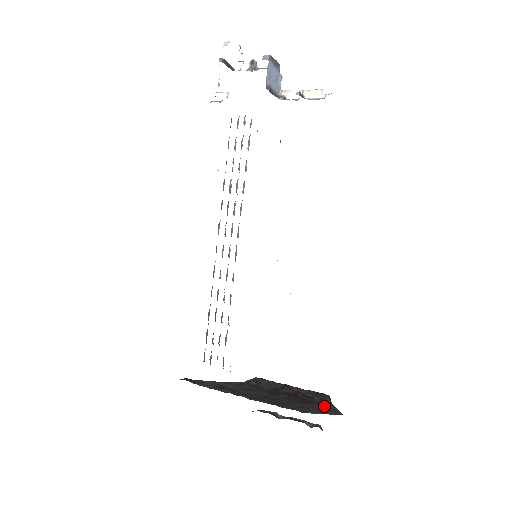
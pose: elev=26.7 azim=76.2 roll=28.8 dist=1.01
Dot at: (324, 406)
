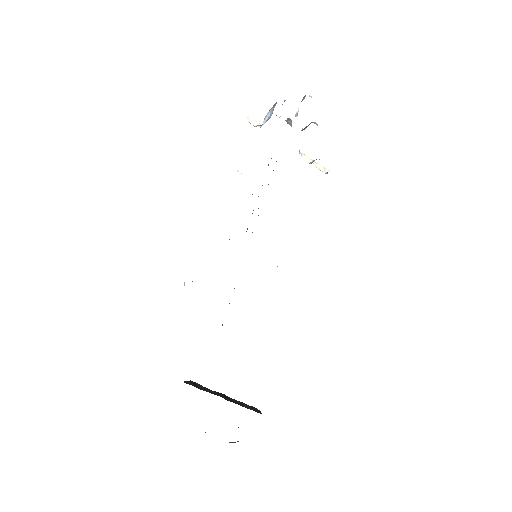
Dot at: occluded
